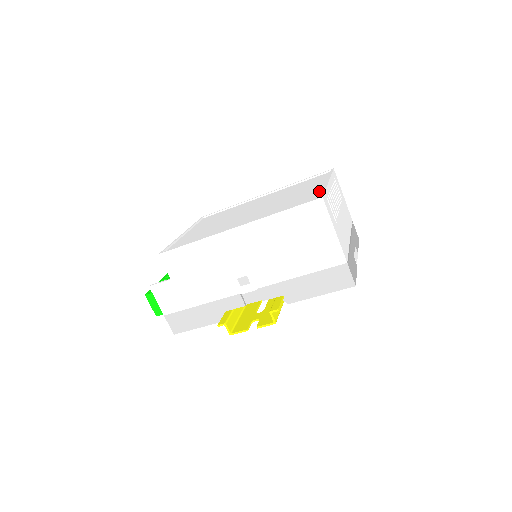
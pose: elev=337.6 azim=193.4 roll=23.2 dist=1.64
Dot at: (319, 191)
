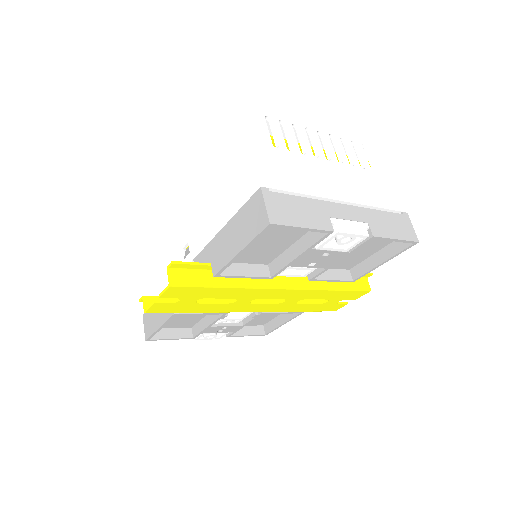
Dot at: (281, 125)
